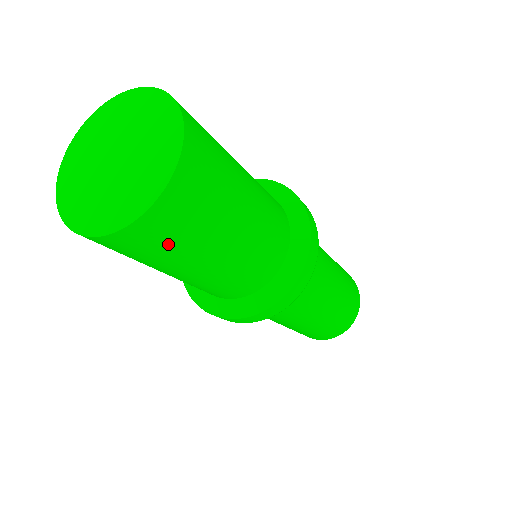
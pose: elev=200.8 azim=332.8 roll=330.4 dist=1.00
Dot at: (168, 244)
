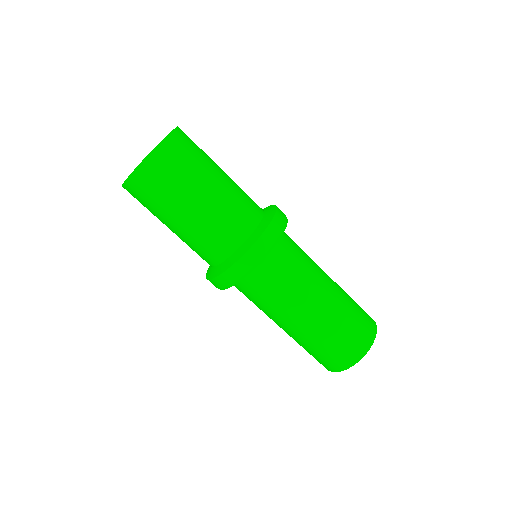
Dot at: (183, 162)
